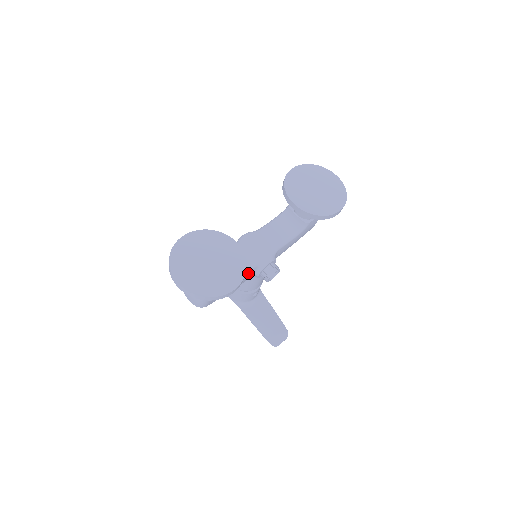
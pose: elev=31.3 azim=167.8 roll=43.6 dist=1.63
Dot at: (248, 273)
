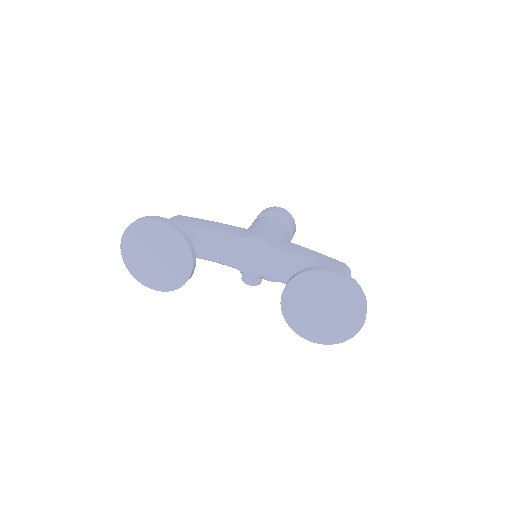
Dot at: occluded
